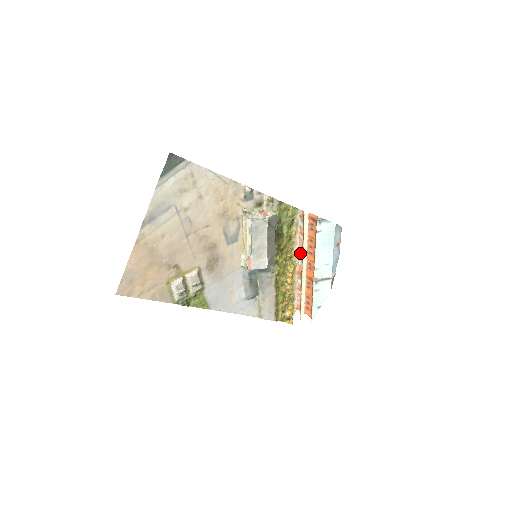
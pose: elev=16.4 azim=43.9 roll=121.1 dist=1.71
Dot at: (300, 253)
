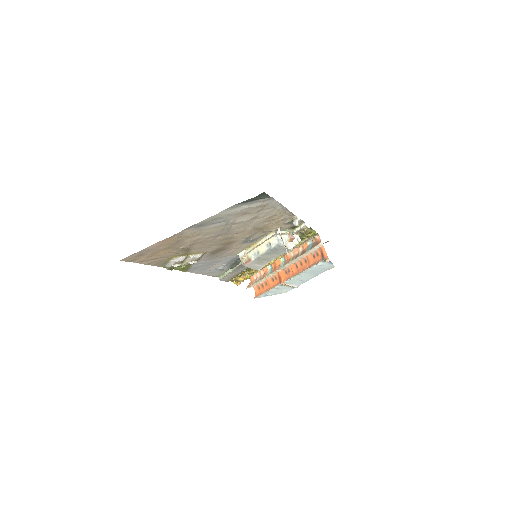
Dot at: (288, 255)
